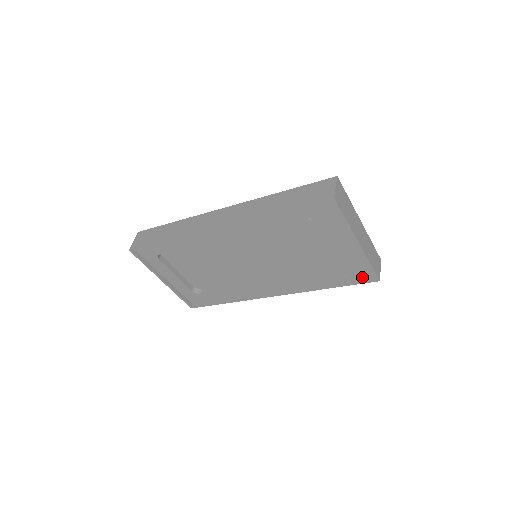
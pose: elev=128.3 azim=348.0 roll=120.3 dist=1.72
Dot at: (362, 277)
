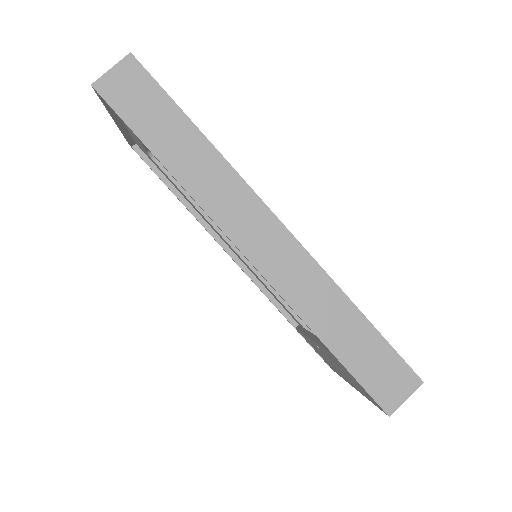
Dot at: occluded
